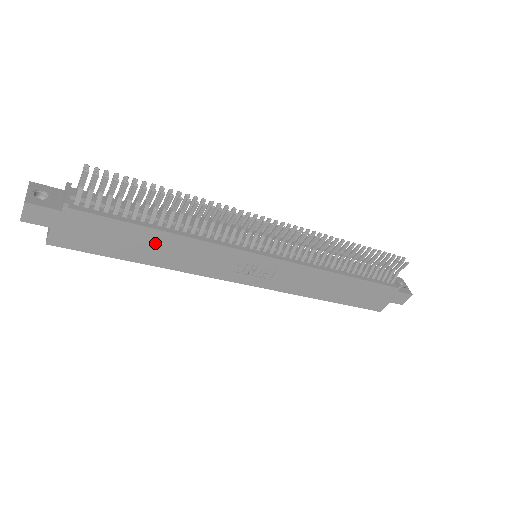
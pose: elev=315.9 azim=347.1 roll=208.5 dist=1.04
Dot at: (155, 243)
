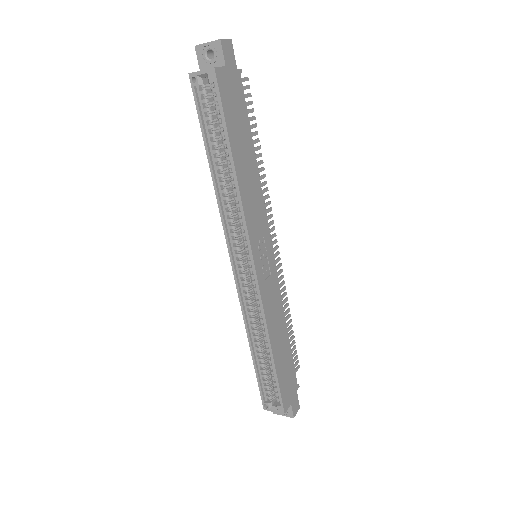
Dot at: (248, 157)
